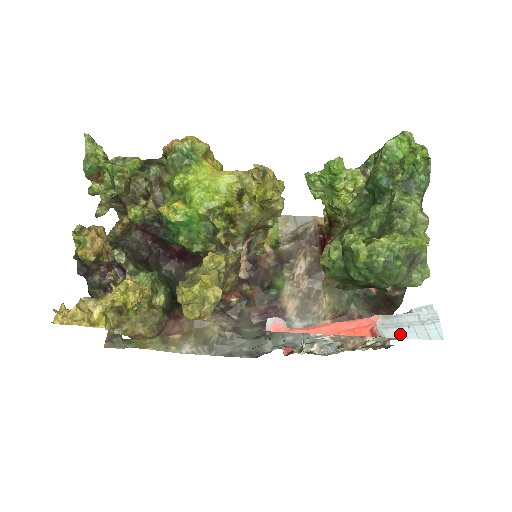
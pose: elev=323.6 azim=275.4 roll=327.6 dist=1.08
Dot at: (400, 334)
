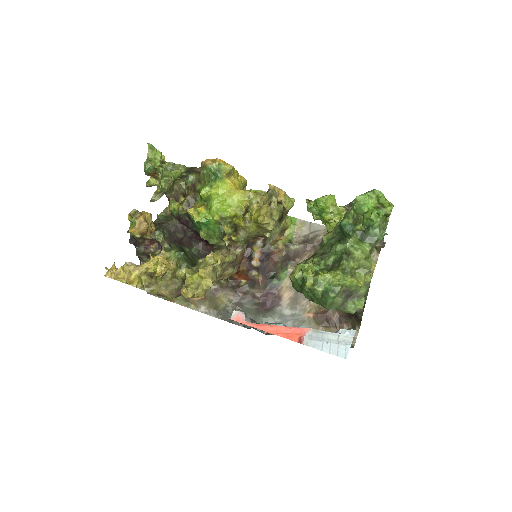
Dot at: (318, 346)
